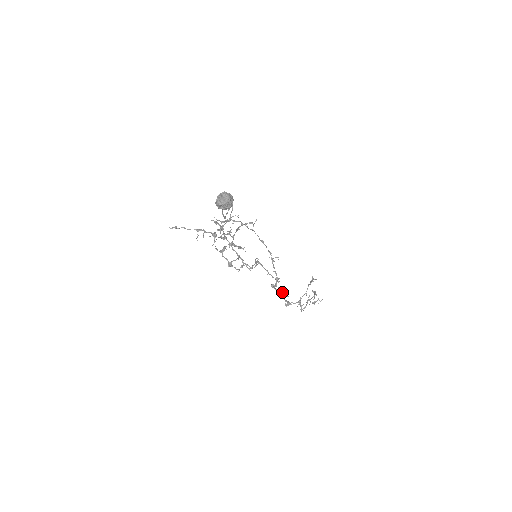
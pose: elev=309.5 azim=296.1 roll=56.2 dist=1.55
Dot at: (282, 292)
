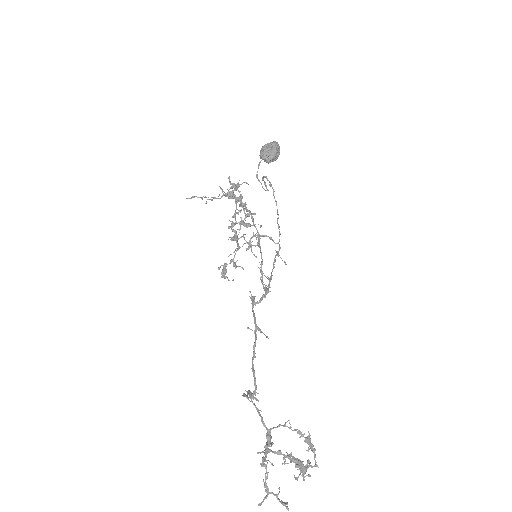
Dot at: (259, 328)
